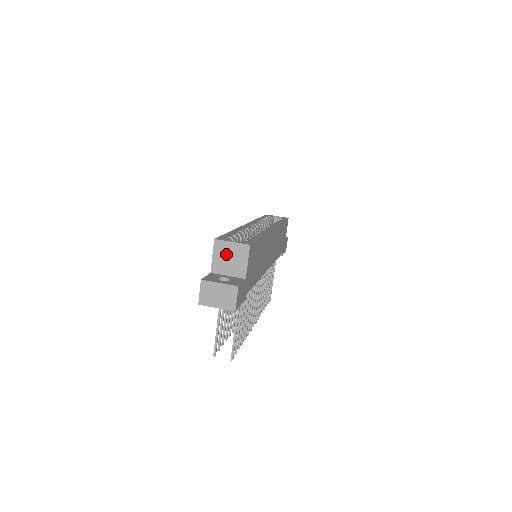
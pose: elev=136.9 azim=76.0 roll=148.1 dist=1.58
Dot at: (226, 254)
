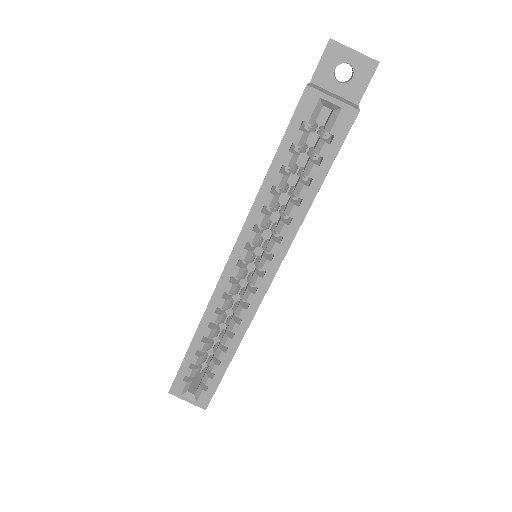
Dot at: occluded
